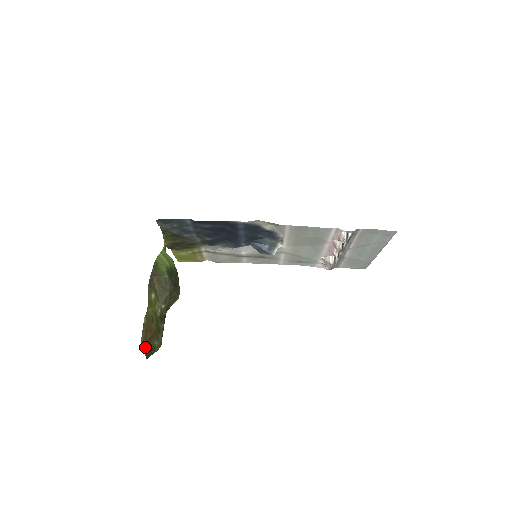
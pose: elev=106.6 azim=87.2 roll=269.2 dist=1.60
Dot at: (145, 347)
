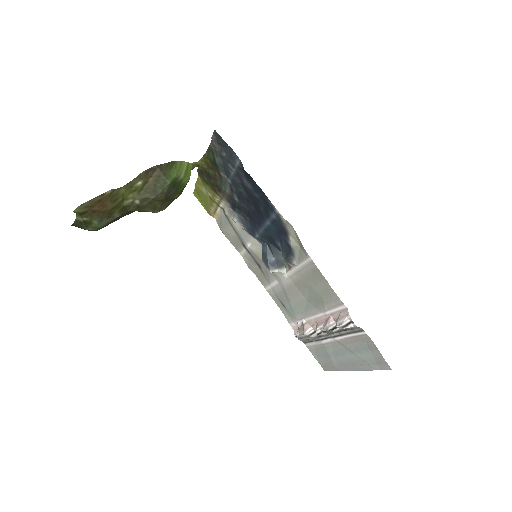
Dot at: (82, 213)
